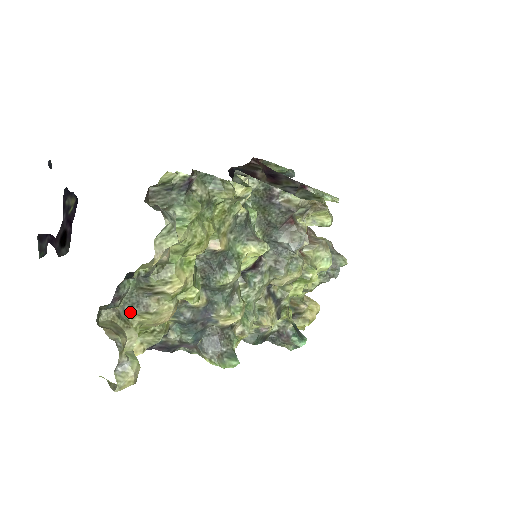
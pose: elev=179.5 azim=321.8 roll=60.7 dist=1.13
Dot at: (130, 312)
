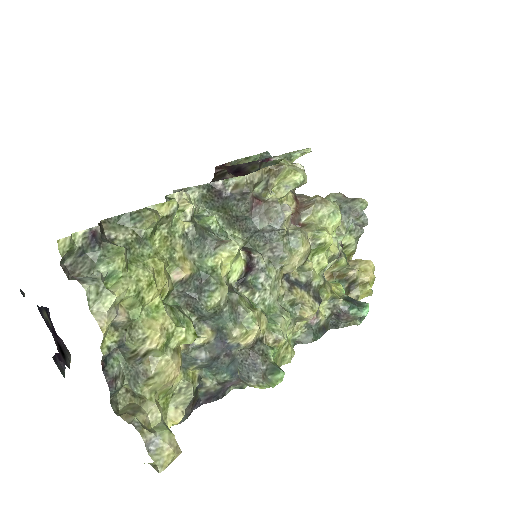
Dot at: (136, 386)
